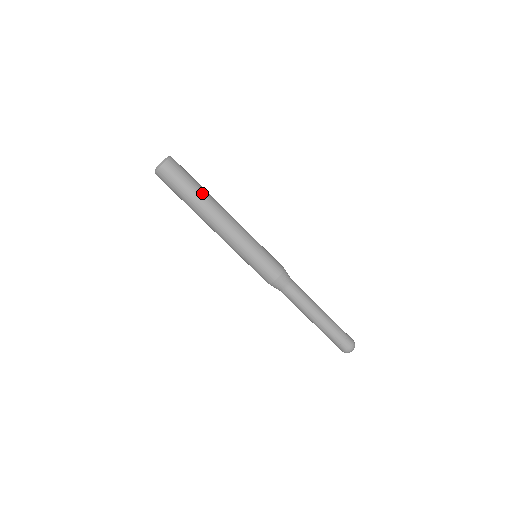
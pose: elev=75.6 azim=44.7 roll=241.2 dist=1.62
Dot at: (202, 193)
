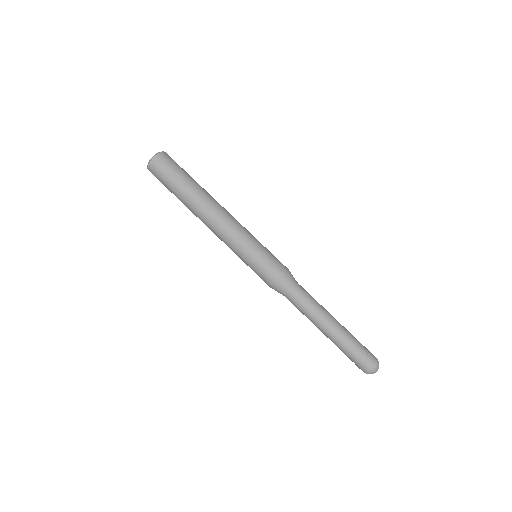
Dot at: (196, 186)
